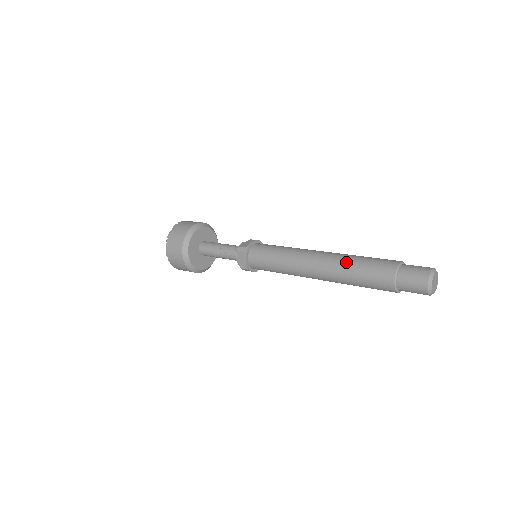
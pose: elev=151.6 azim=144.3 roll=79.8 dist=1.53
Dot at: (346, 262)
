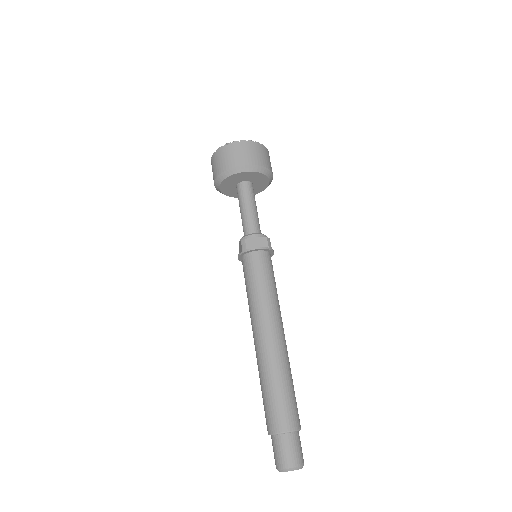
Dot at: (268, 374)
